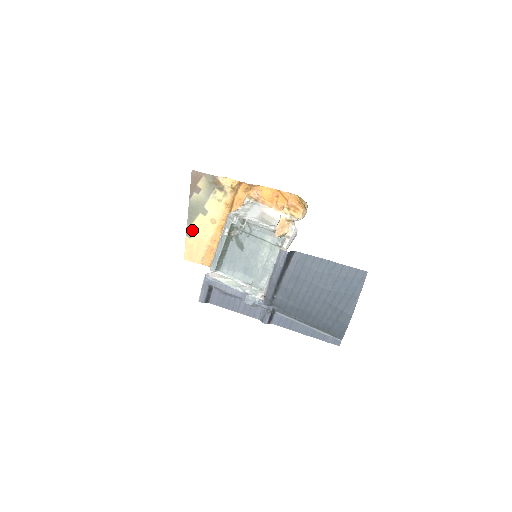
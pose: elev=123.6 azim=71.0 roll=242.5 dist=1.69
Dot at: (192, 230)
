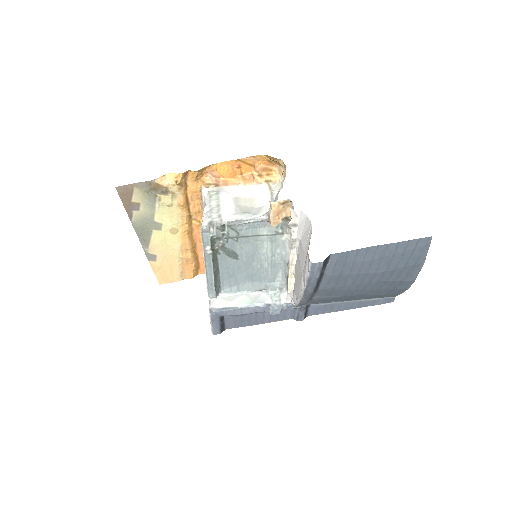
Dot at: (153, 252)
